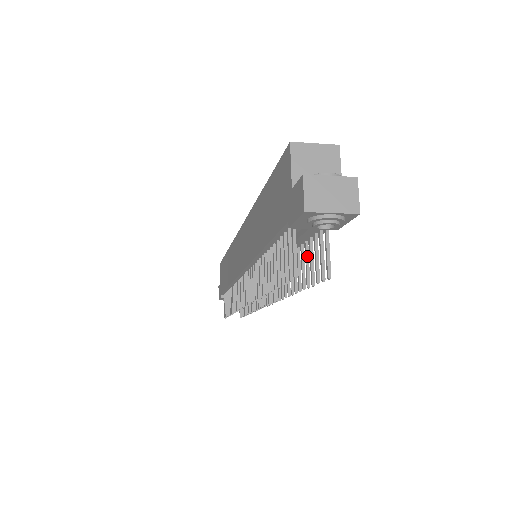
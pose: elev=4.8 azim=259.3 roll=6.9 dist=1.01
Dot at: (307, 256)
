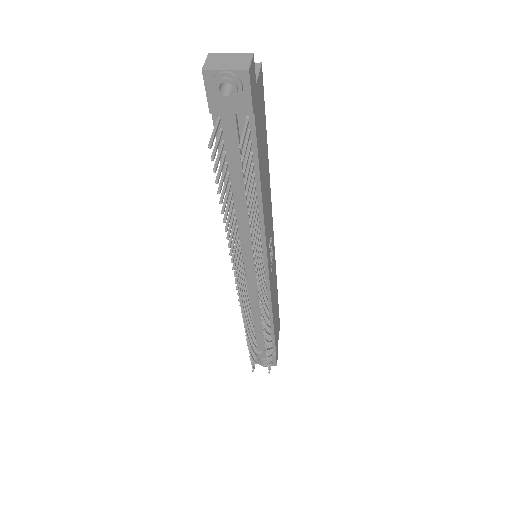
Dot at: (250, 173)
